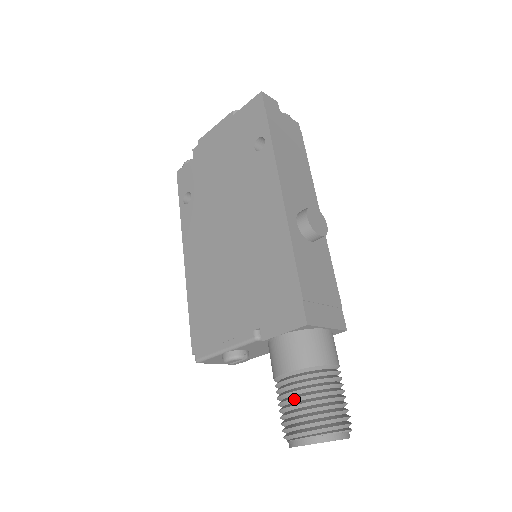
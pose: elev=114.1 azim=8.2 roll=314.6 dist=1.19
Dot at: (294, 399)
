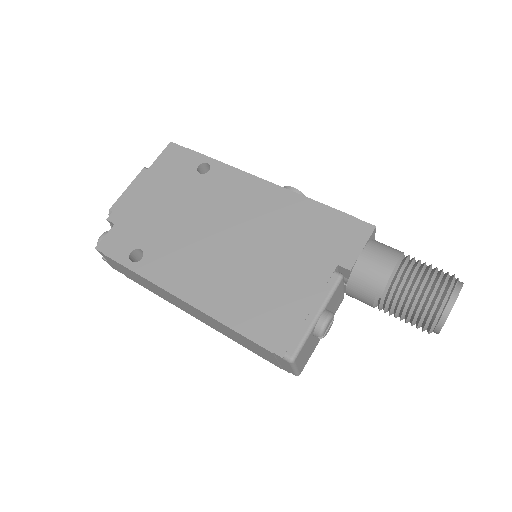
Dot at: (419, 275)
